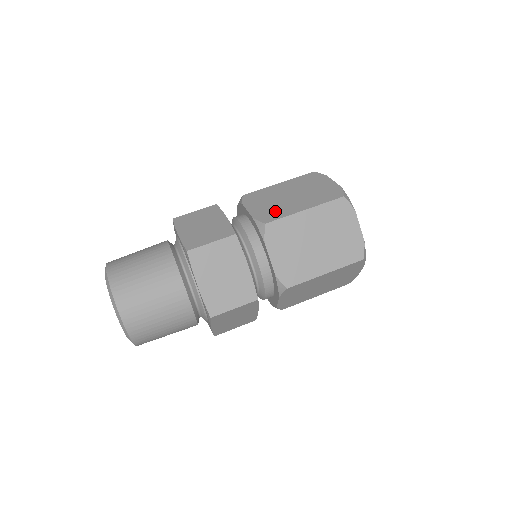
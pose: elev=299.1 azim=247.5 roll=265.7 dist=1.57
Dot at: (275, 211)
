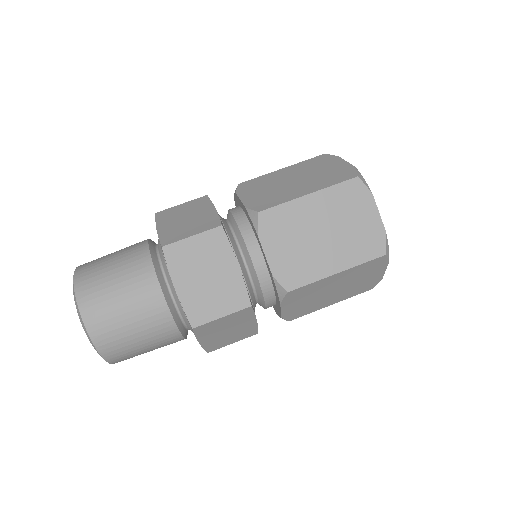
Dot at: (300, 267)
